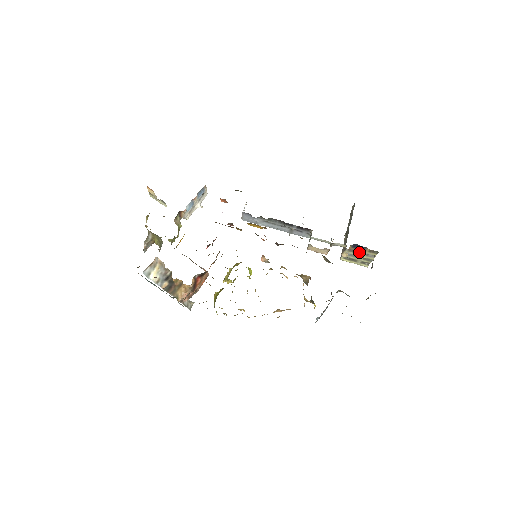
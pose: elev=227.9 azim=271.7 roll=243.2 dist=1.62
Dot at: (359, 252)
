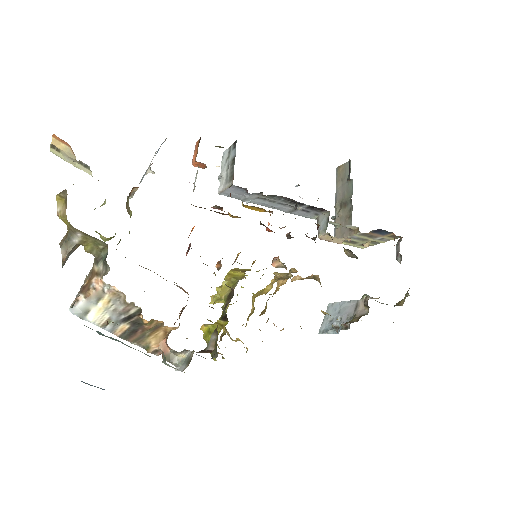
Dot at: (373, 236)
